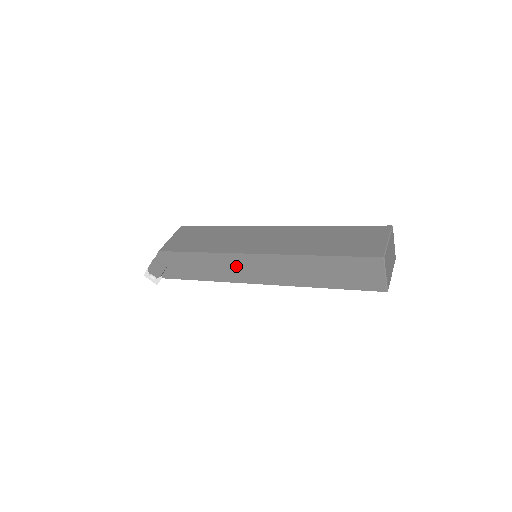
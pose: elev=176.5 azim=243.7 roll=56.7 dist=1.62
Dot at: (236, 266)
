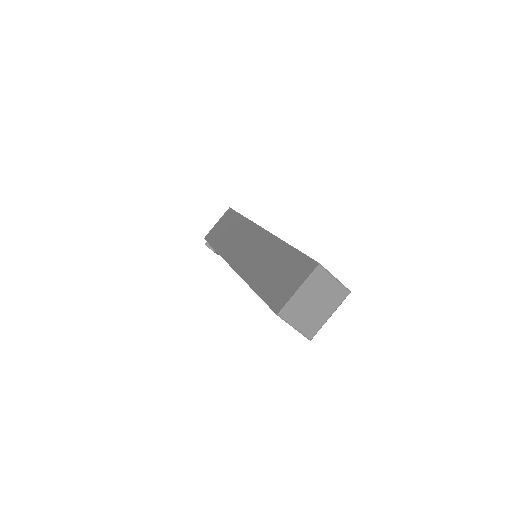
Dot at: occluded
